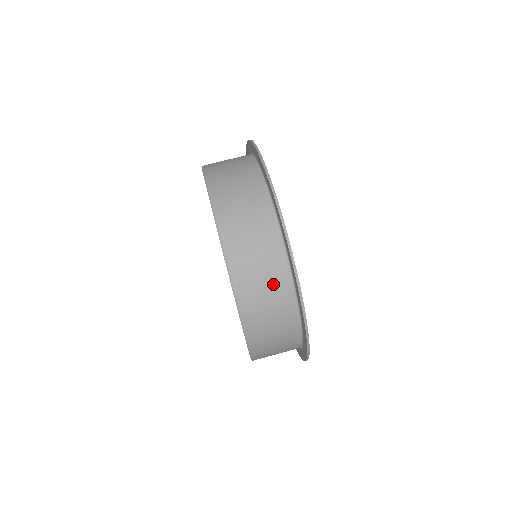
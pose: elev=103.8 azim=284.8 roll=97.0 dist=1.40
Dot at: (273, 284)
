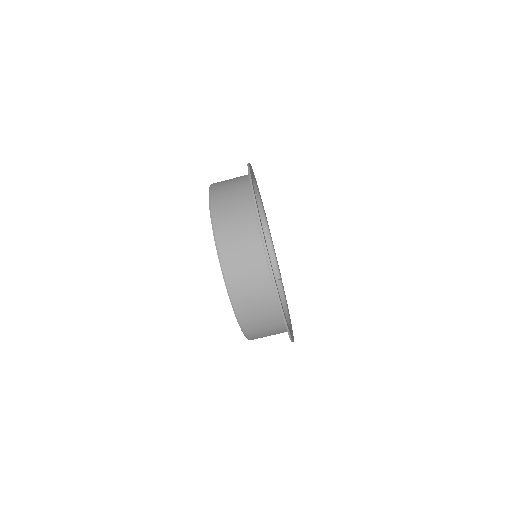
Dot at: (255, 274)
